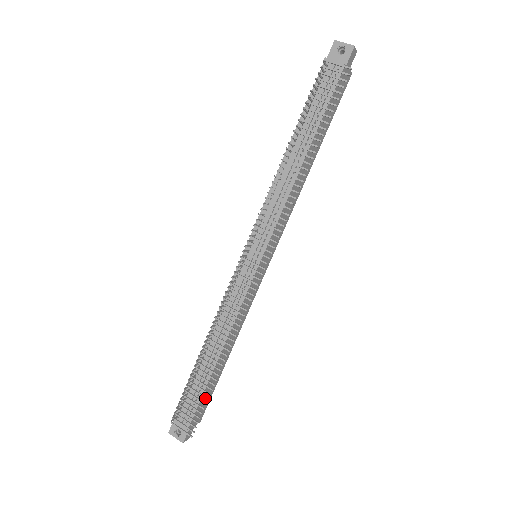
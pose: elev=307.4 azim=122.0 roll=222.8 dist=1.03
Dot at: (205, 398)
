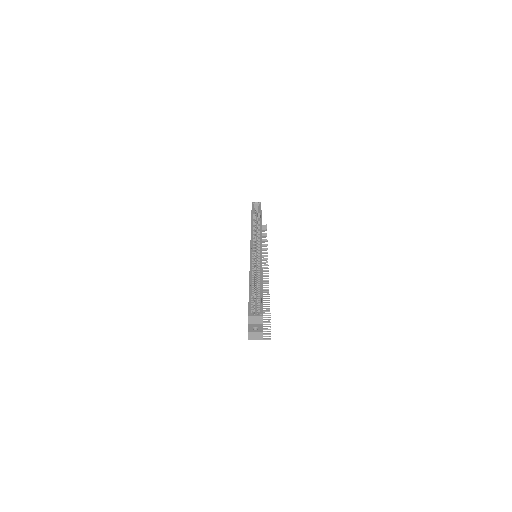
Dot at: (265, 233)
